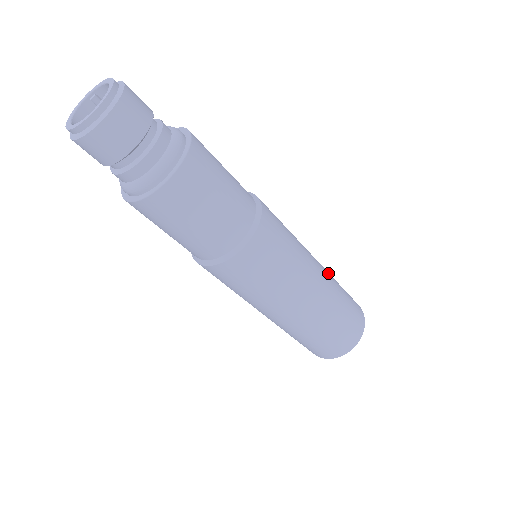
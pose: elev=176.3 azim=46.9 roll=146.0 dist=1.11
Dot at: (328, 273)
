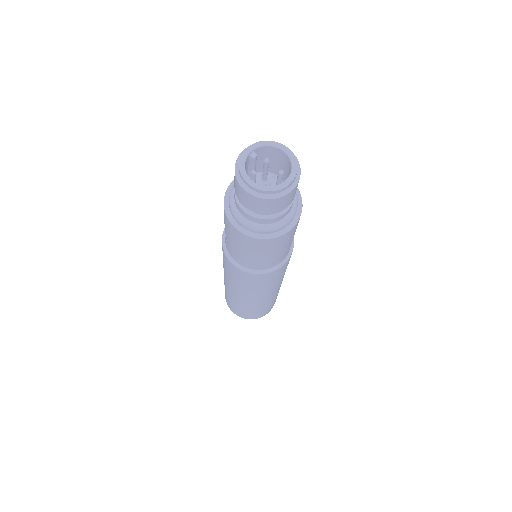
Dot at: occluded
